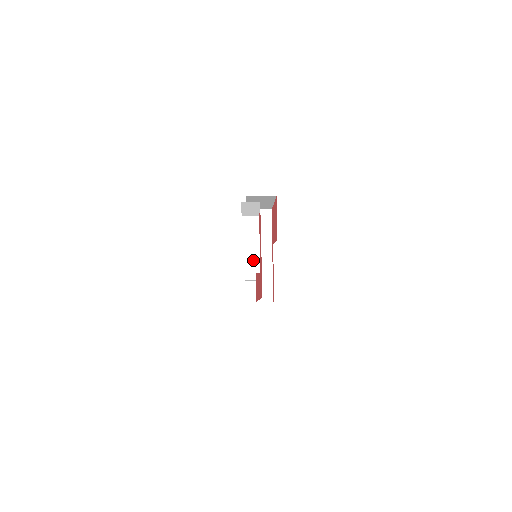
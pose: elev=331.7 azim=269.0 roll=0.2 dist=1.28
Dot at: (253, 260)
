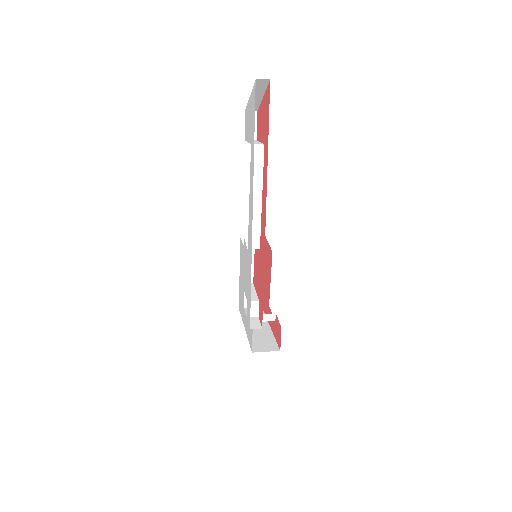
Dot at: (258, 143)
